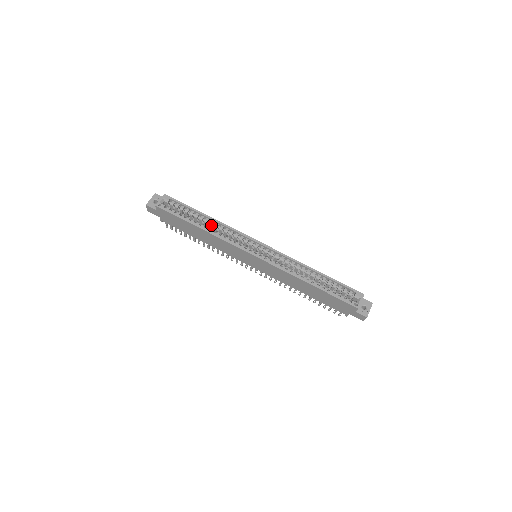
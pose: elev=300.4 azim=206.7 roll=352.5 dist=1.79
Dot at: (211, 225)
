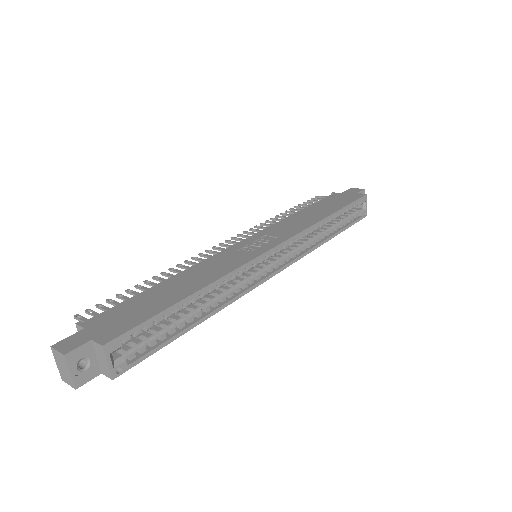
Dot at: occluded
